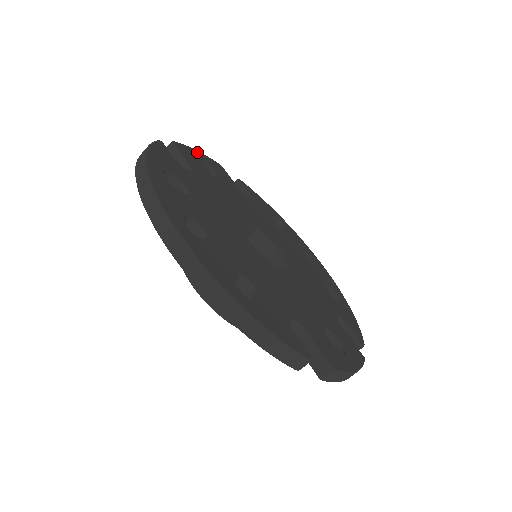
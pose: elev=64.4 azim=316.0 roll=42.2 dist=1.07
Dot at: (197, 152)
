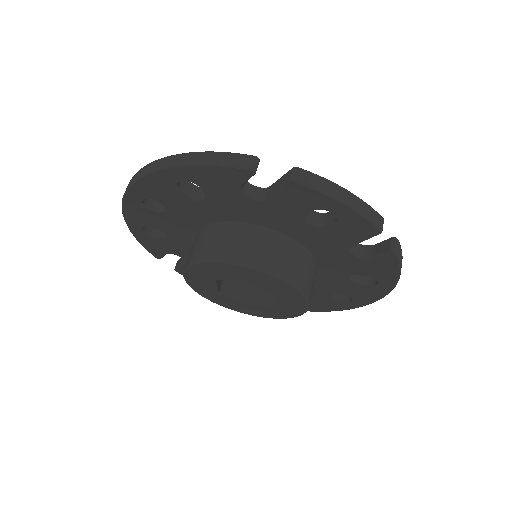
Dot at: occluded
